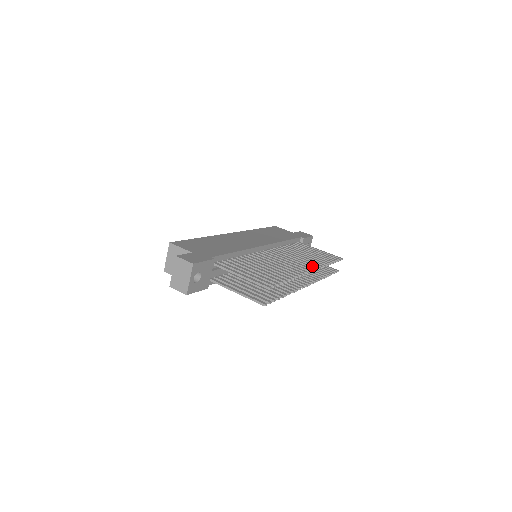
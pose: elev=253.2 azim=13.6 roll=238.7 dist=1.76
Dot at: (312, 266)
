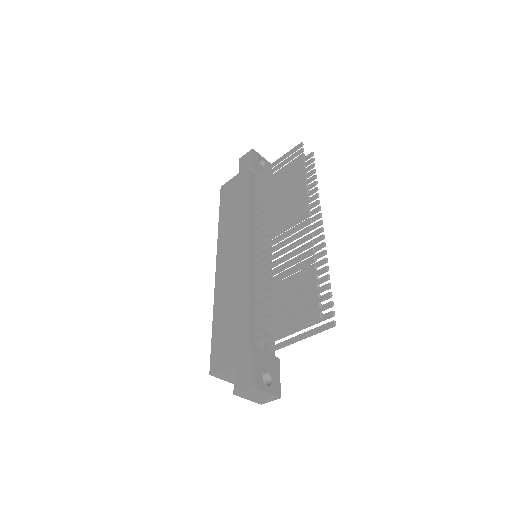
Dot at: (302, 208)
